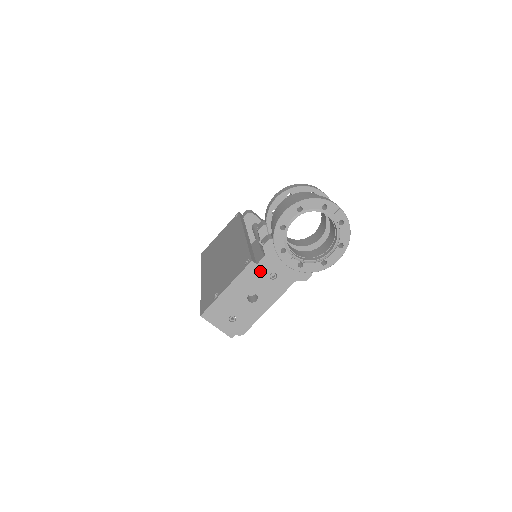
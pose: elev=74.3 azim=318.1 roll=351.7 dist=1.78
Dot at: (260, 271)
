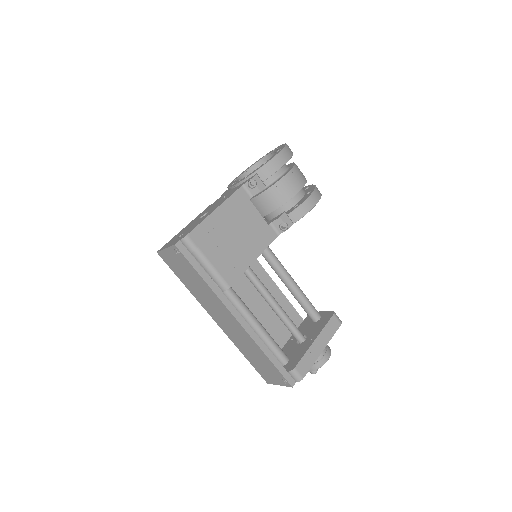
Dot at: occluded
